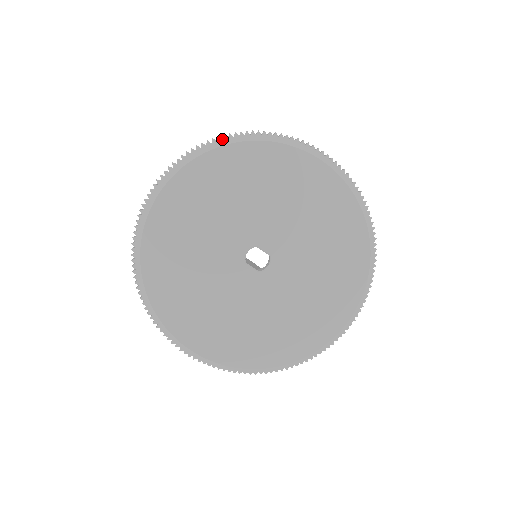
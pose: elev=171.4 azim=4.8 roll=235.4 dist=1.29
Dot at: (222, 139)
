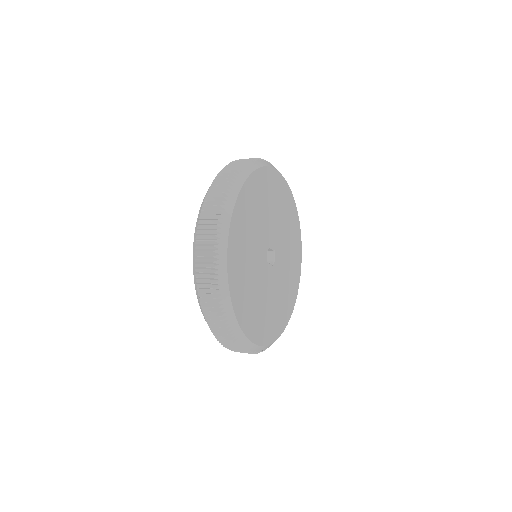
Dot at: (242, 172)
